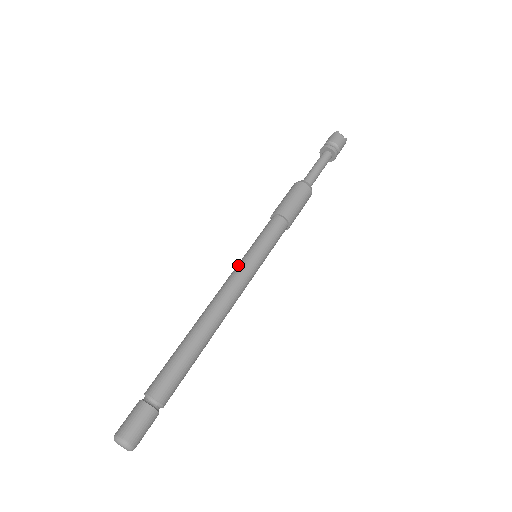
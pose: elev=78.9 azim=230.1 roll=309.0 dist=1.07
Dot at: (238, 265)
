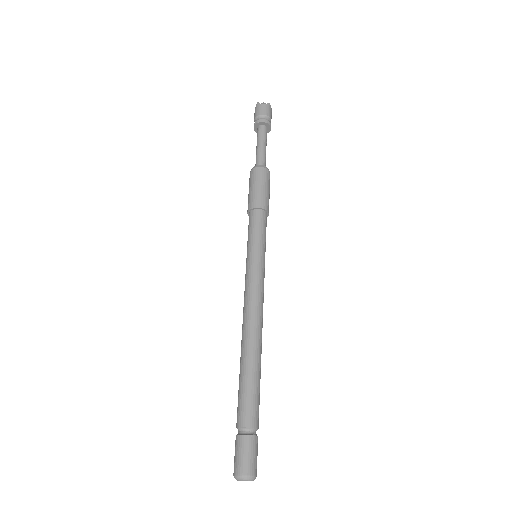
Dot at: (245, 274)
